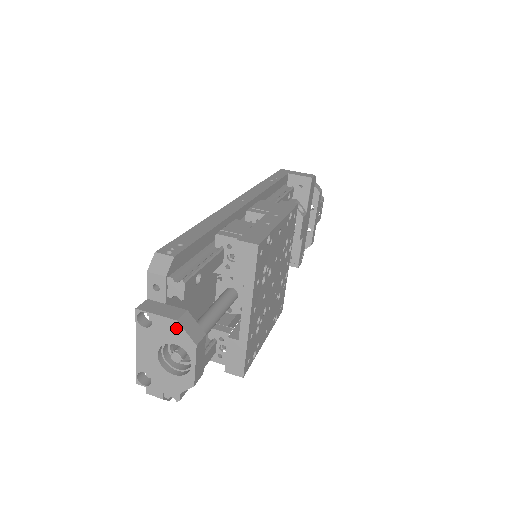
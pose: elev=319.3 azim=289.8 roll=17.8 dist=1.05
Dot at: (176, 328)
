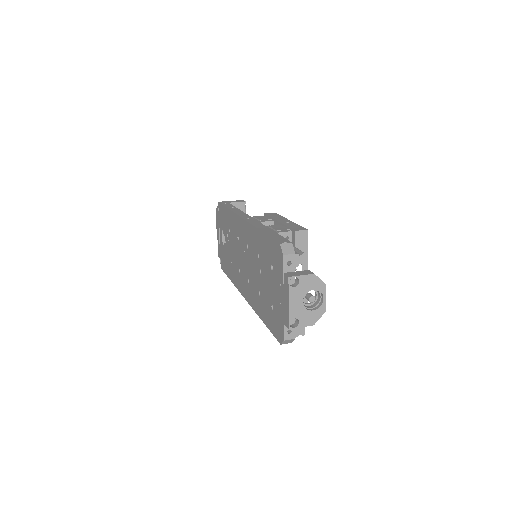
Dot at: (314, 279)
